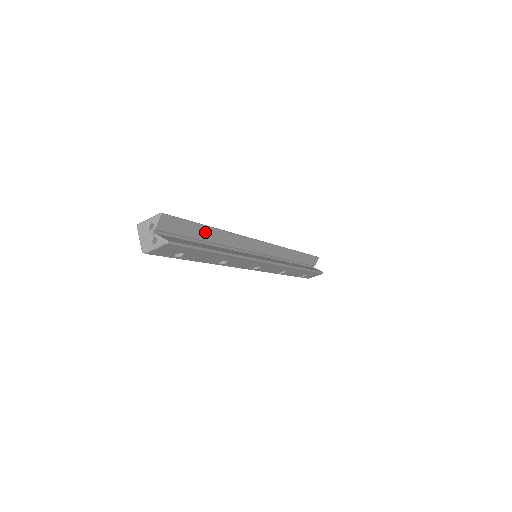
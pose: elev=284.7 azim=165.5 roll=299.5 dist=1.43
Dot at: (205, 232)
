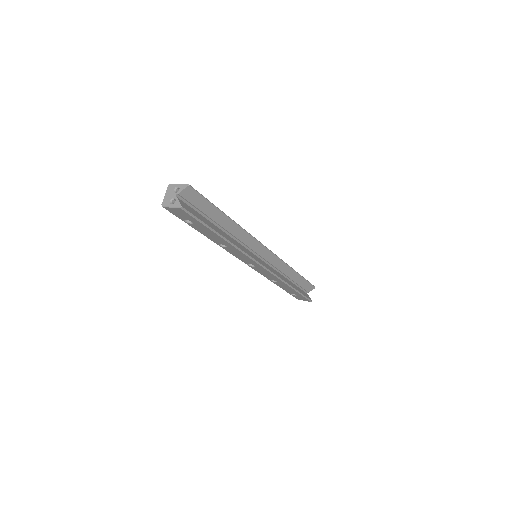
Dot at: (219, 216)
